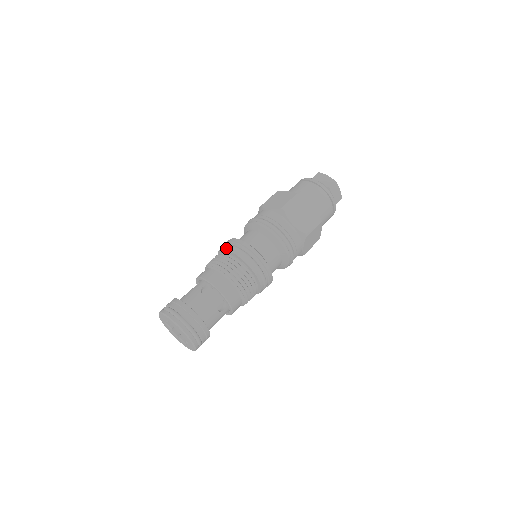
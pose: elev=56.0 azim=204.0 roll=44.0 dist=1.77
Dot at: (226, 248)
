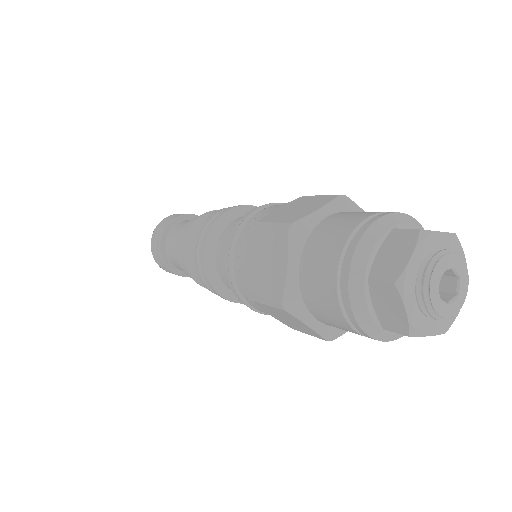
Dot at: (193, 248)
